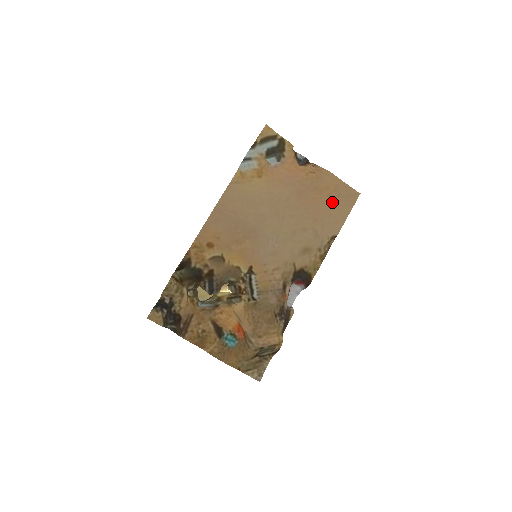
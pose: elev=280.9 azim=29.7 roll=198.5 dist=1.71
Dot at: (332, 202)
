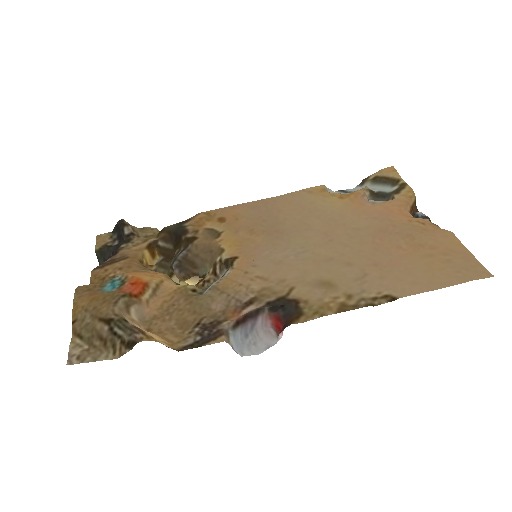
Dot at: (428, 263)
